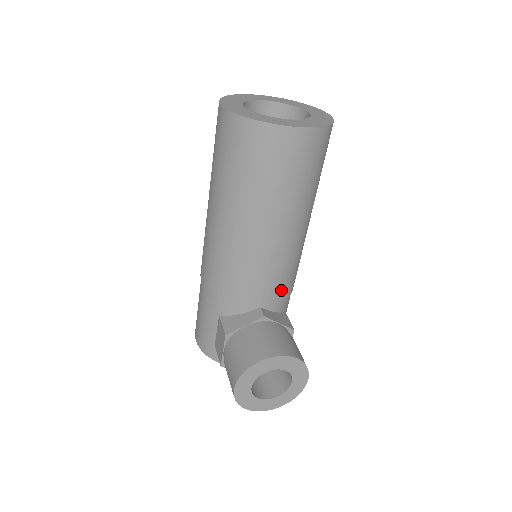
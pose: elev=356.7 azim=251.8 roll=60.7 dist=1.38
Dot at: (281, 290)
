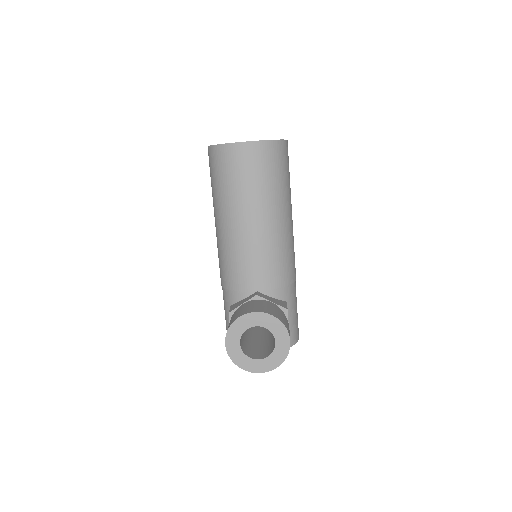
Dot at: (272, 276)
